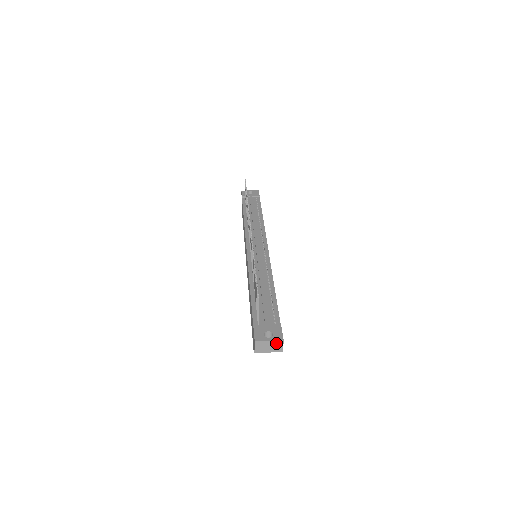
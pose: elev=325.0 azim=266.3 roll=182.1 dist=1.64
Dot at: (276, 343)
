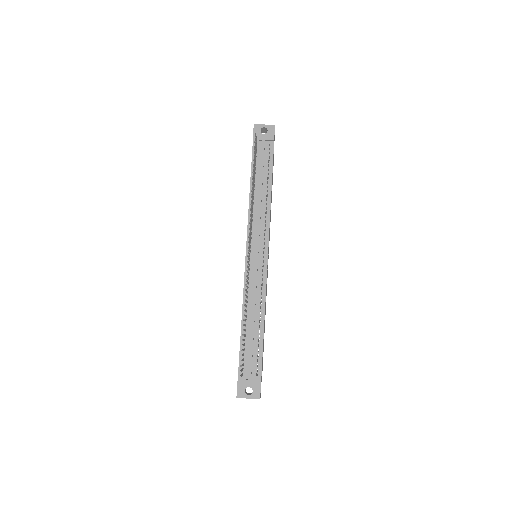
Dot at: (254, 398)
